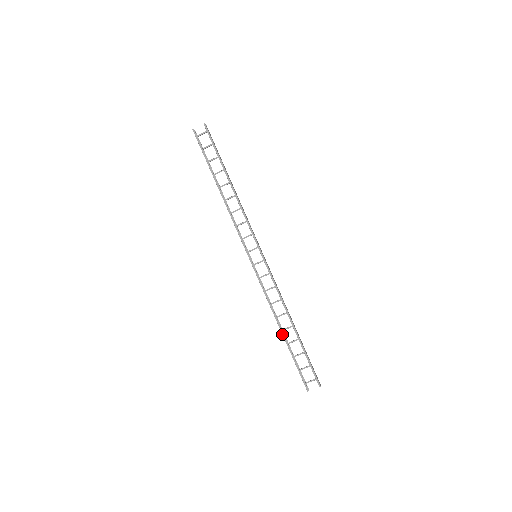
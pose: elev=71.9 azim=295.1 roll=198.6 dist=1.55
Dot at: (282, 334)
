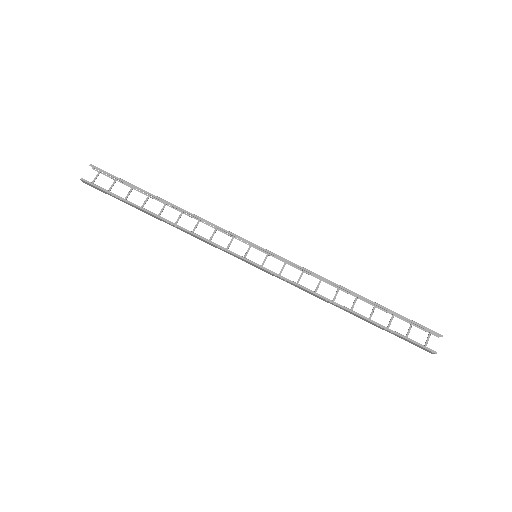
Dot at: (355, 314)
